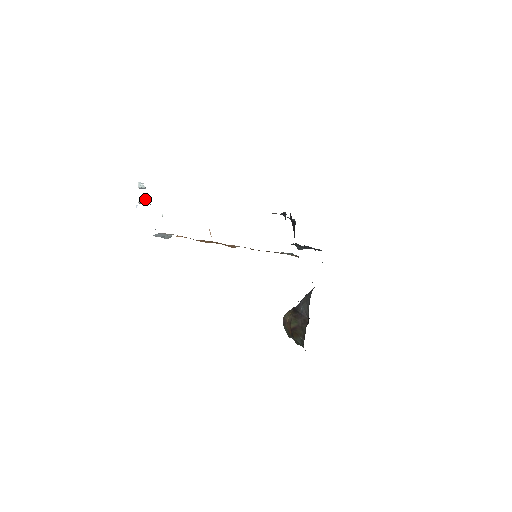
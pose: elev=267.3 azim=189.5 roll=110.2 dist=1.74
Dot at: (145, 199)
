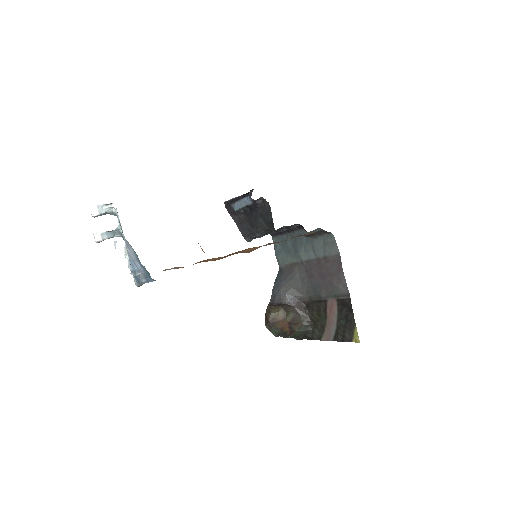
Dot at: (110, 231)
